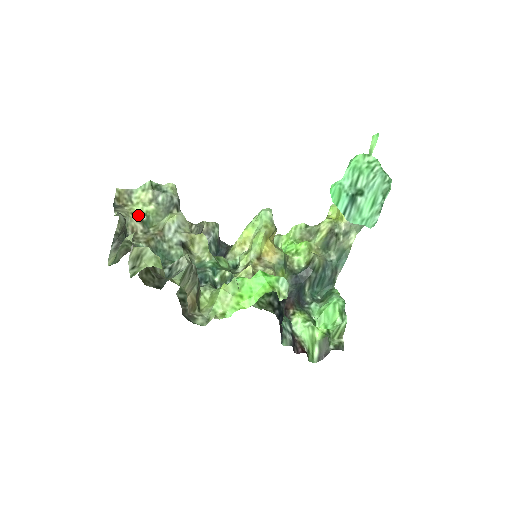
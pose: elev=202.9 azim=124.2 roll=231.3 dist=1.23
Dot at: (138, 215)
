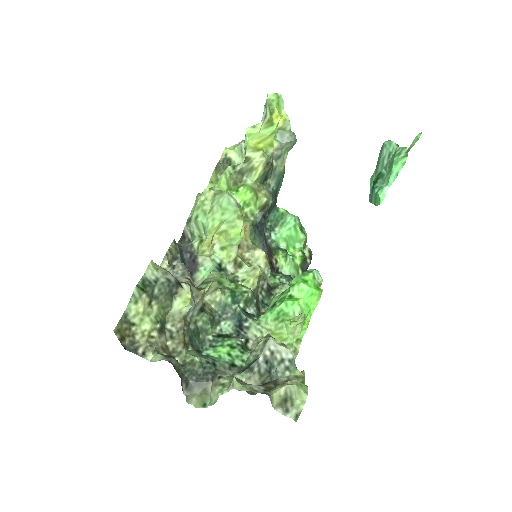
Dot at: (155, 331)
